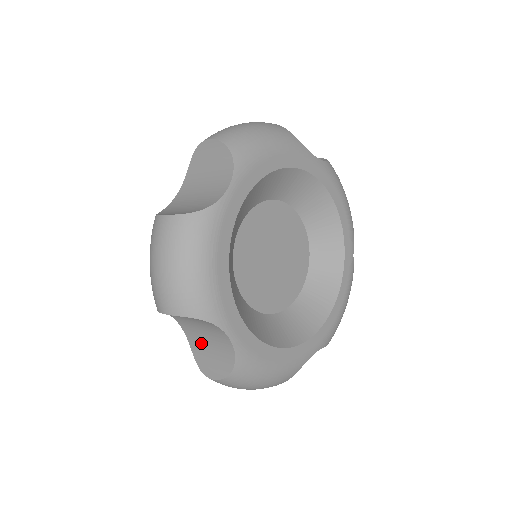
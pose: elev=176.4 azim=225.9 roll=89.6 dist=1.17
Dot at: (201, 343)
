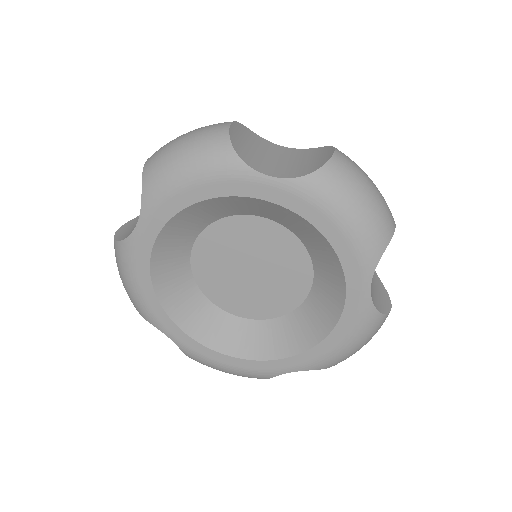
Dot at: occluded
